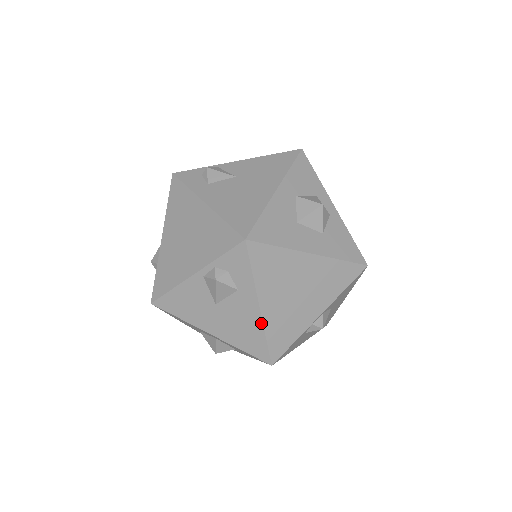
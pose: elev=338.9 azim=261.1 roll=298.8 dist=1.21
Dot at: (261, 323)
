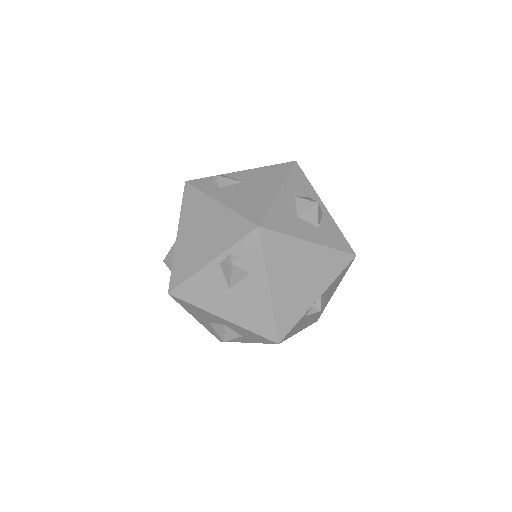
Dot at: (270, 303)
